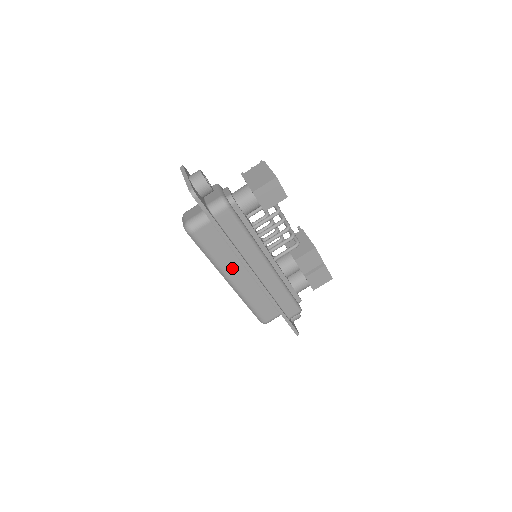
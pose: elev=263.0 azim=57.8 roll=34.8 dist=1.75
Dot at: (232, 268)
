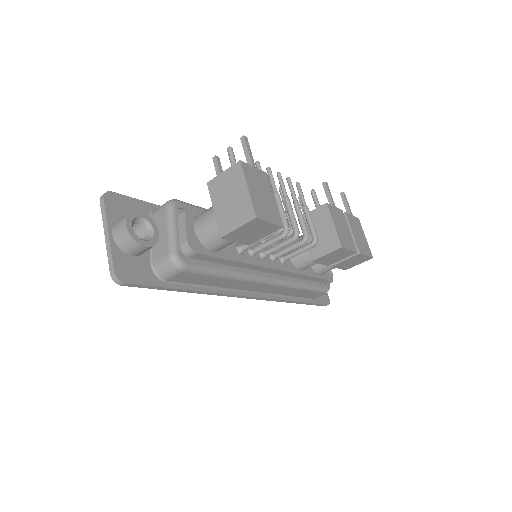
Dot at: occluded
